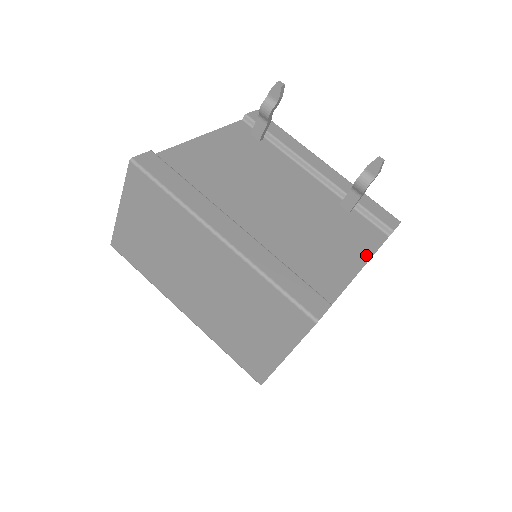
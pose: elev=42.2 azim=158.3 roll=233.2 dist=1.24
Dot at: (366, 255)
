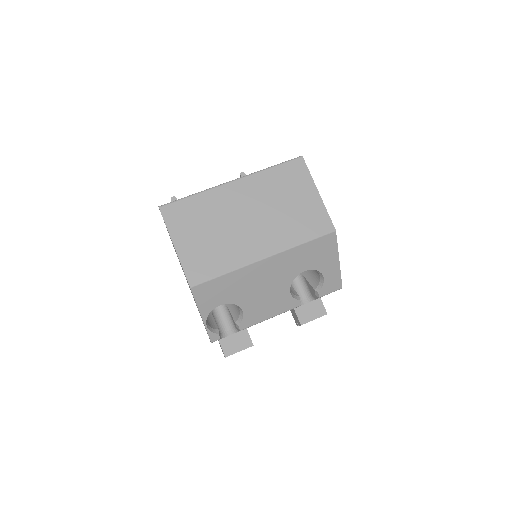
Dot at: occluded
